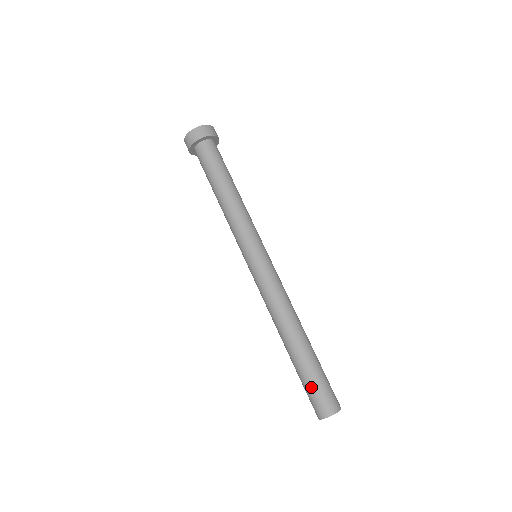
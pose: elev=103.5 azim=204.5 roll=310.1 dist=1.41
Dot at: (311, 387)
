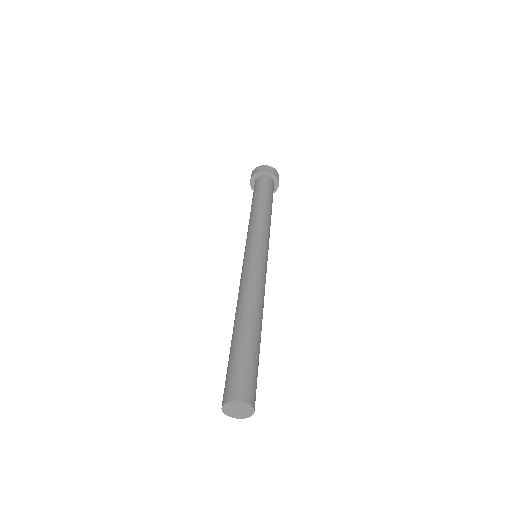
Dot at: (227, 372)
